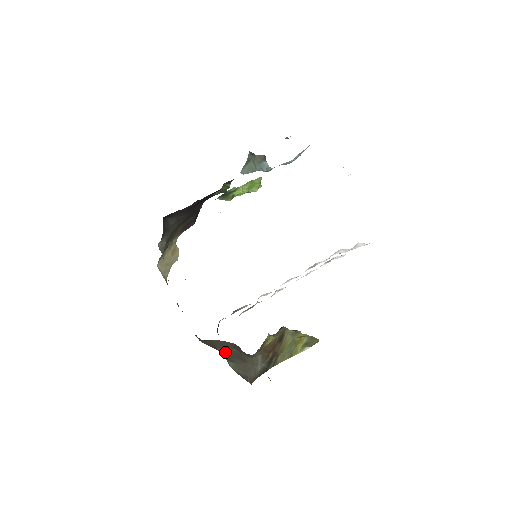
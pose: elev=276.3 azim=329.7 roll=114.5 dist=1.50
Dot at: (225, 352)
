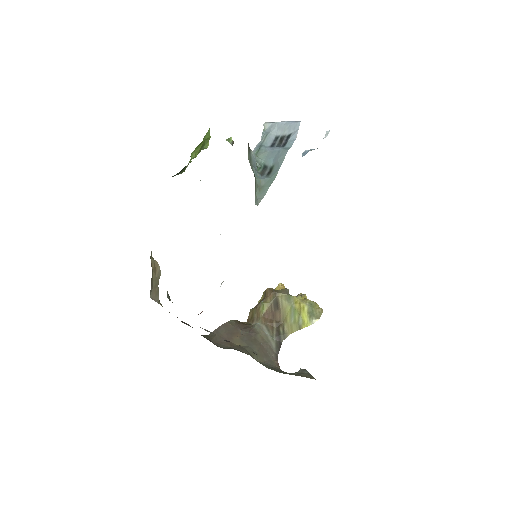
Dot at: (239, 342)
